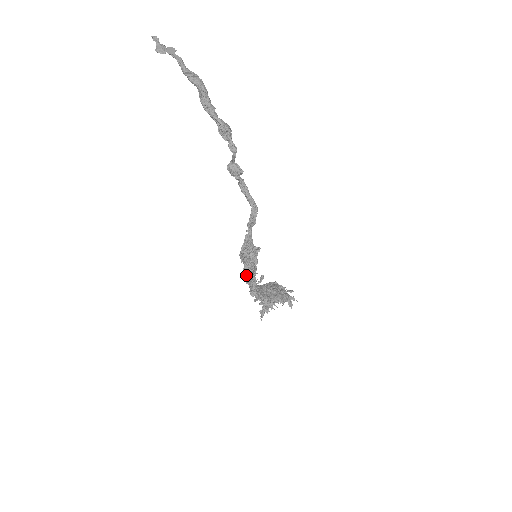
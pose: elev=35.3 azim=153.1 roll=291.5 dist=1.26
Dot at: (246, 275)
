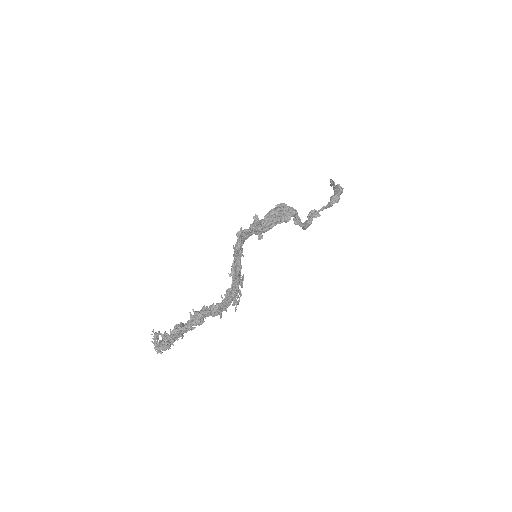
Dot at: occluded
